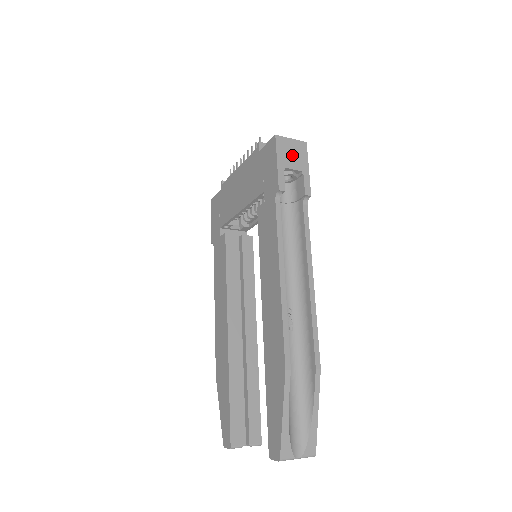
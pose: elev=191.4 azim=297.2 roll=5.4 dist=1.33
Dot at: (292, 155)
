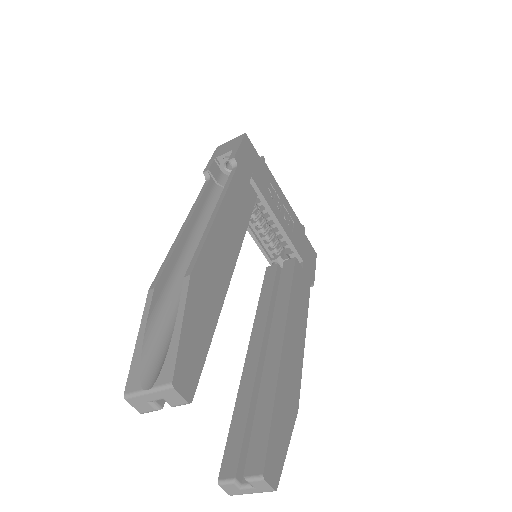
Dot at: (227, 148)
